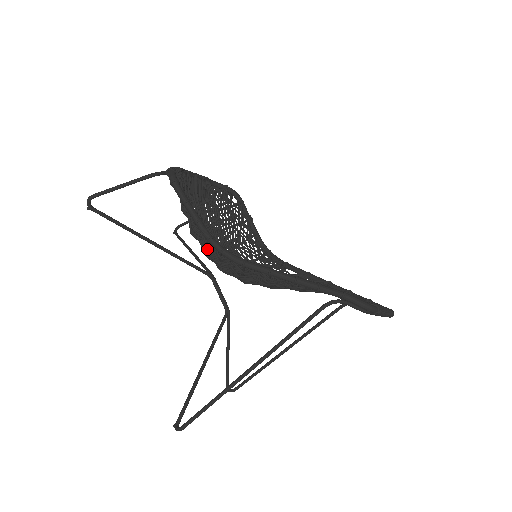
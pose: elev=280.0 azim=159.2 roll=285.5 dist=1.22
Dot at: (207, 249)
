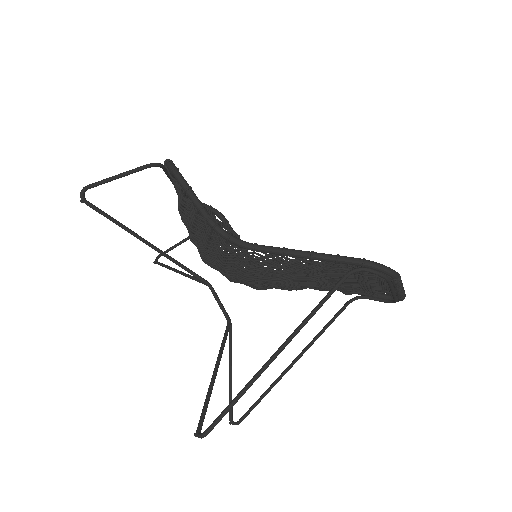
Dot at: (210, 242)
